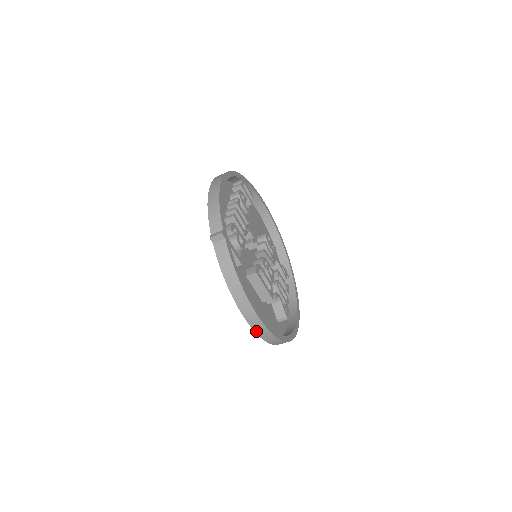
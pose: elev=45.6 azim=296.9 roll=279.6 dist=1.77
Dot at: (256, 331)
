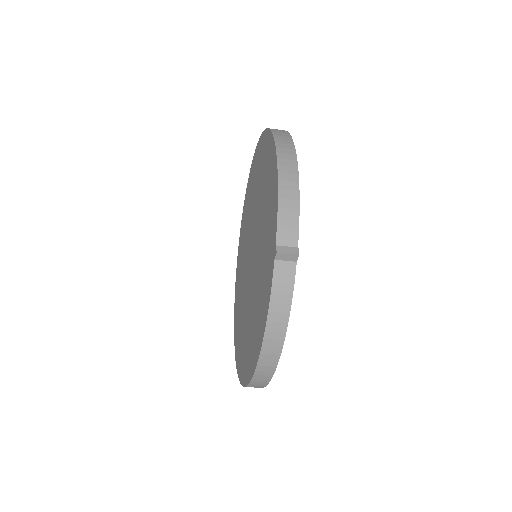
Dot at: (252, 381)
